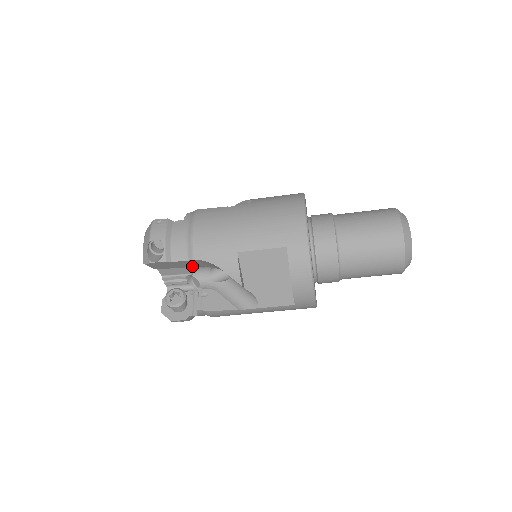
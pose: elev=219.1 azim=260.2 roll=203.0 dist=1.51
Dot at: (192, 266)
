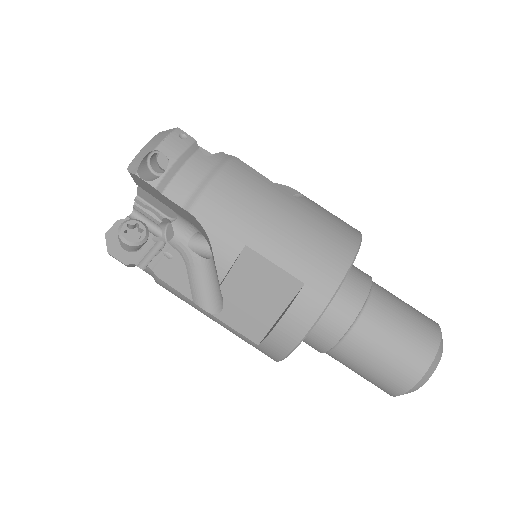
Dot at: (180, 214)
